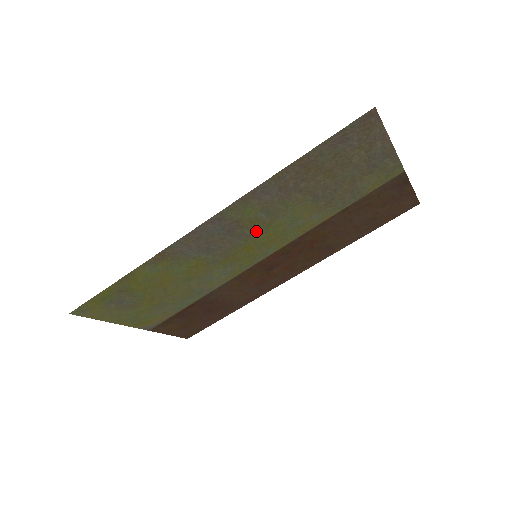
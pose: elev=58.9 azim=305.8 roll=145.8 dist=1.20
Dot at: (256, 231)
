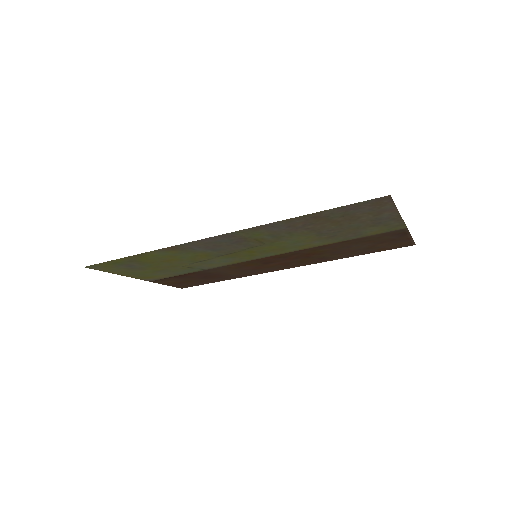
Dot at: (260, 244)
